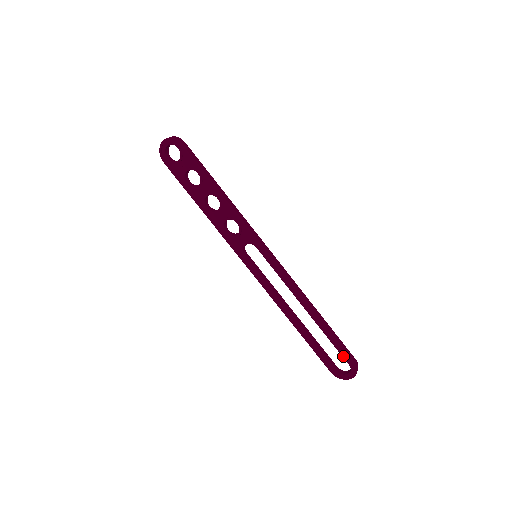
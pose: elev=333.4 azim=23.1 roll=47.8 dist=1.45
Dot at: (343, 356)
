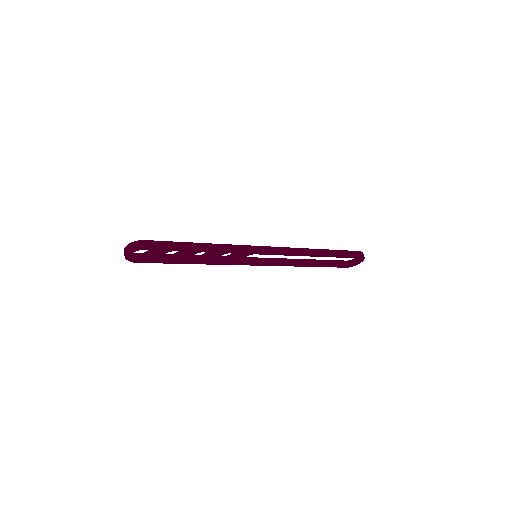
Dot at: occluded
